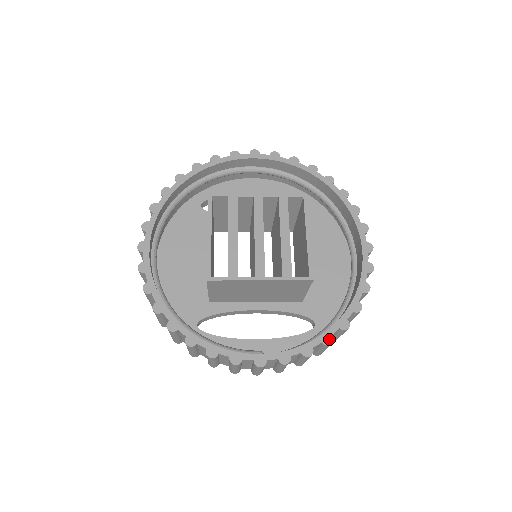
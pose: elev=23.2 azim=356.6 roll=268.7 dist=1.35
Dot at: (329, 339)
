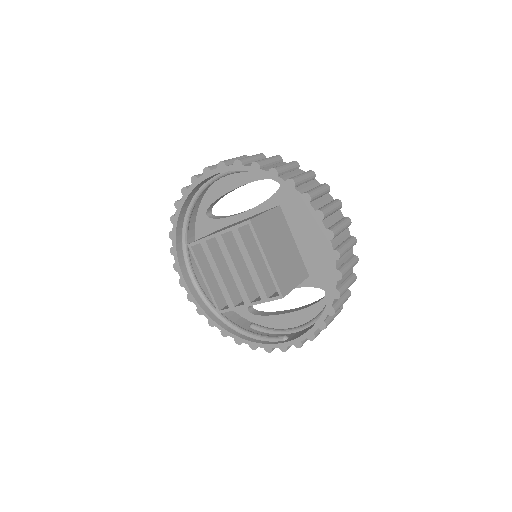
Dot at: (323, 325)
